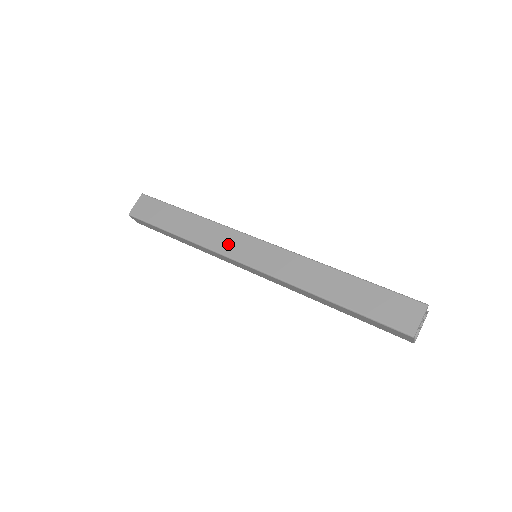
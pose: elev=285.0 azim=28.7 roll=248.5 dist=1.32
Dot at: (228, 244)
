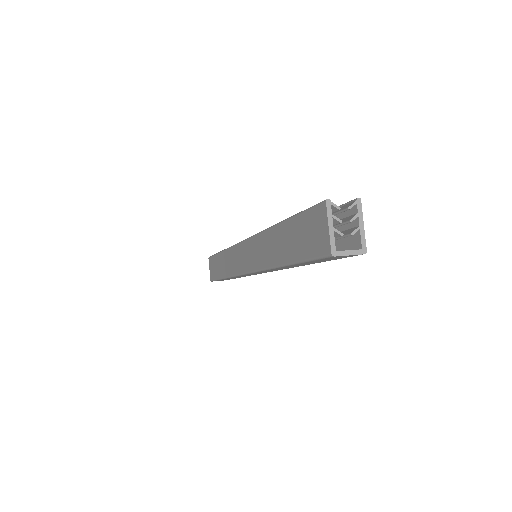
Dot at: (237, 262)
